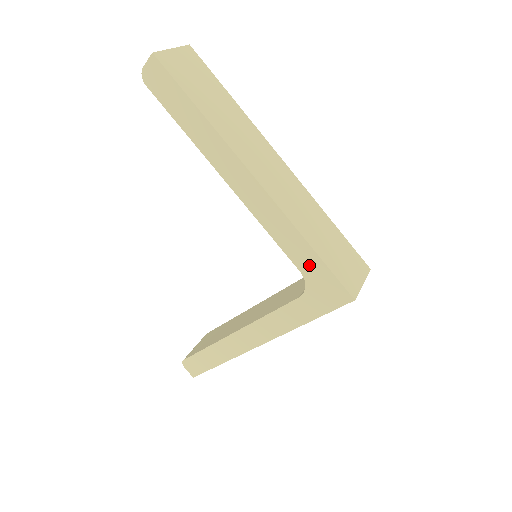
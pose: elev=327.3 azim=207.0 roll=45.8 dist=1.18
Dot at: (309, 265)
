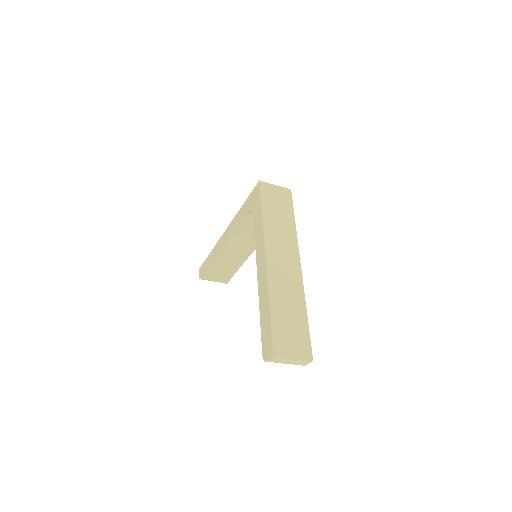
Dot at: (246, 207)
